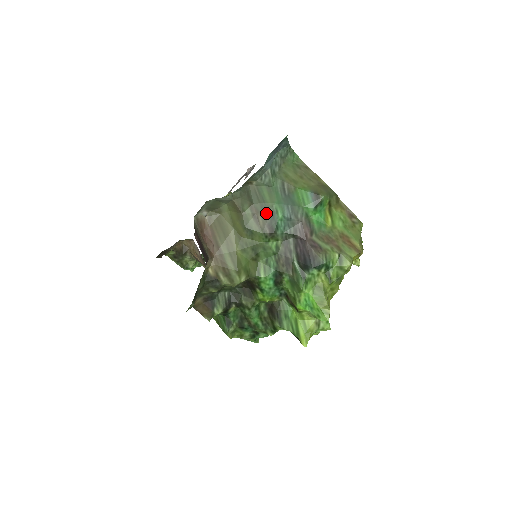
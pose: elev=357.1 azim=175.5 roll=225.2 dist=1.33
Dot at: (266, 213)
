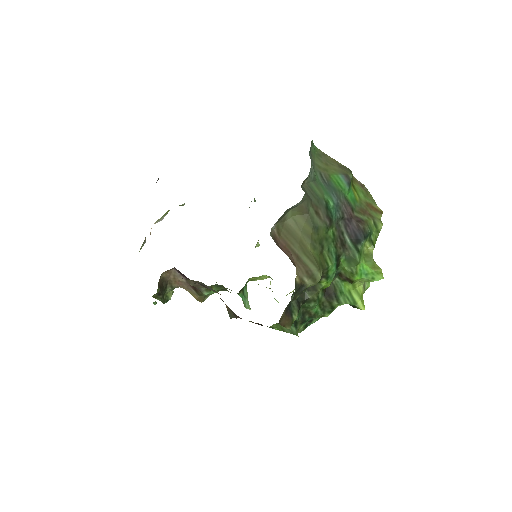
Dot at: (322, 206)
